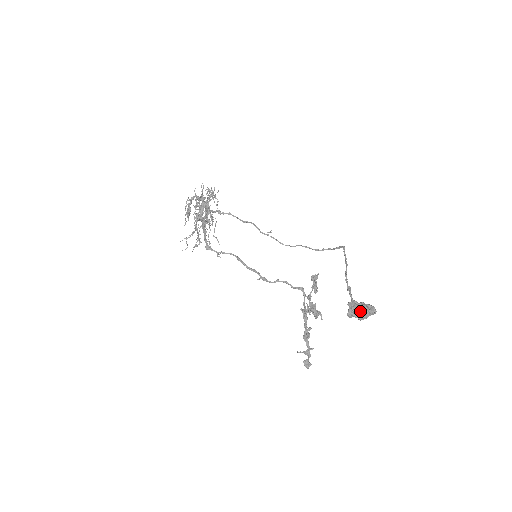
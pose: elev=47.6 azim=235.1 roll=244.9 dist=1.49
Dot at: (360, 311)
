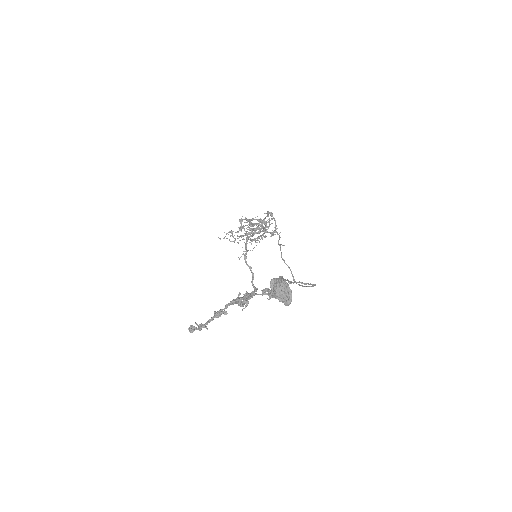
Dot at: (283, 282)
